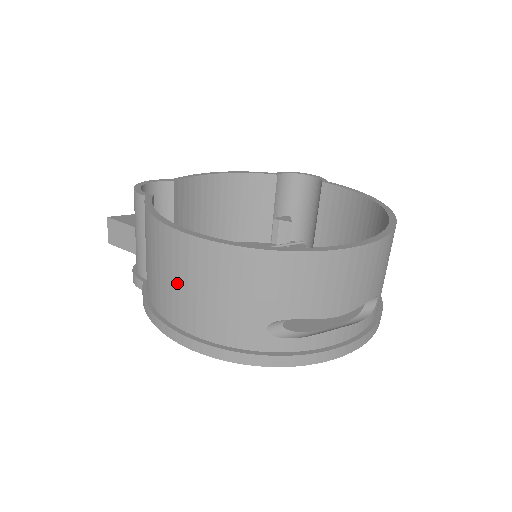
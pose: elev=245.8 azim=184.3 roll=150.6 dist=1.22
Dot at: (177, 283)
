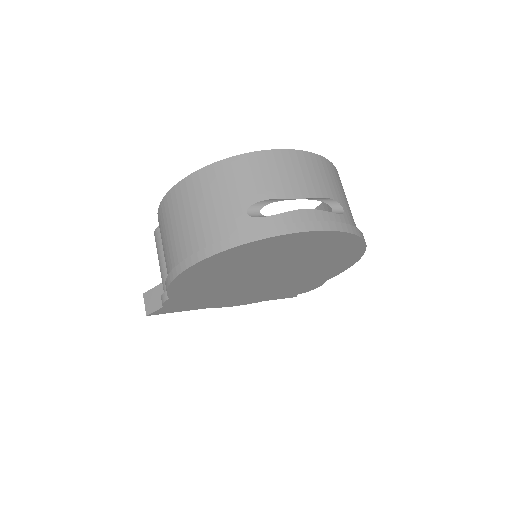
Dot at: (180, 224)
